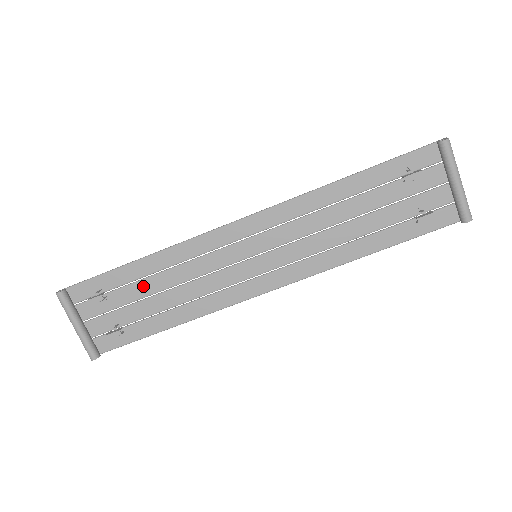
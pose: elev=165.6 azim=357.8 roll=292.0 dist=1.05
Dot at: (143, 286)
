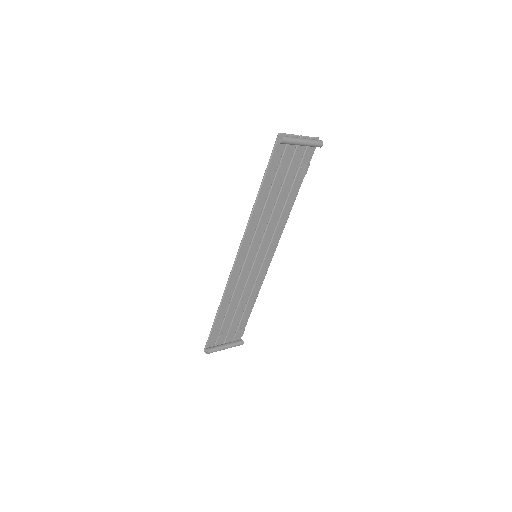
Dot at: (230, 313)
